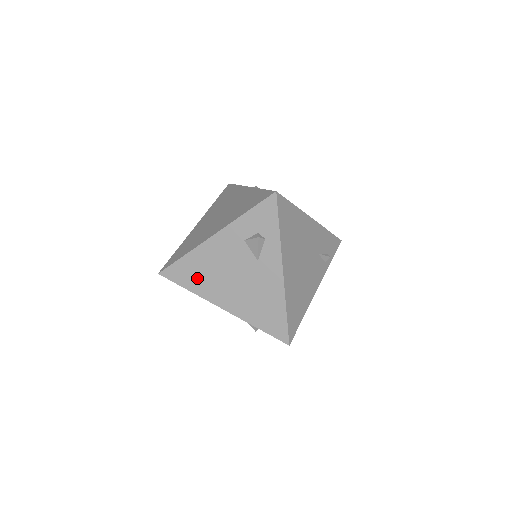
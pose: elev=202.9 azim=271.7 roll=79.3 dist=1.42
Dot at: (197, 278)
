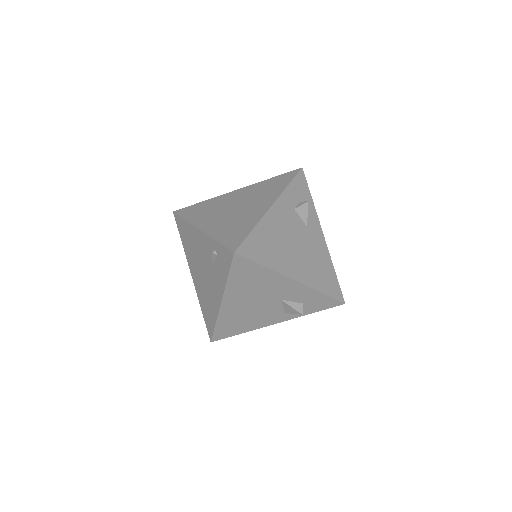
Dot at: (270, 251)
